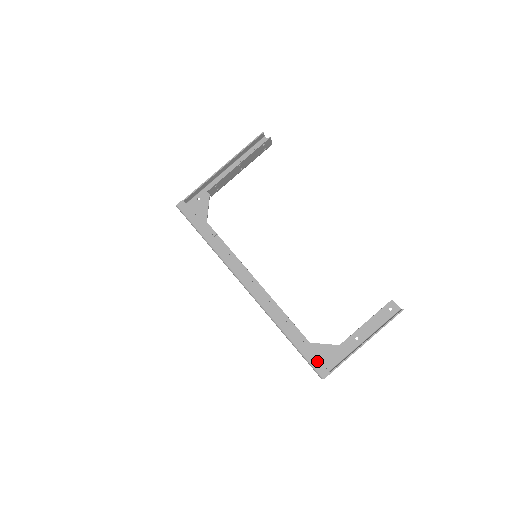
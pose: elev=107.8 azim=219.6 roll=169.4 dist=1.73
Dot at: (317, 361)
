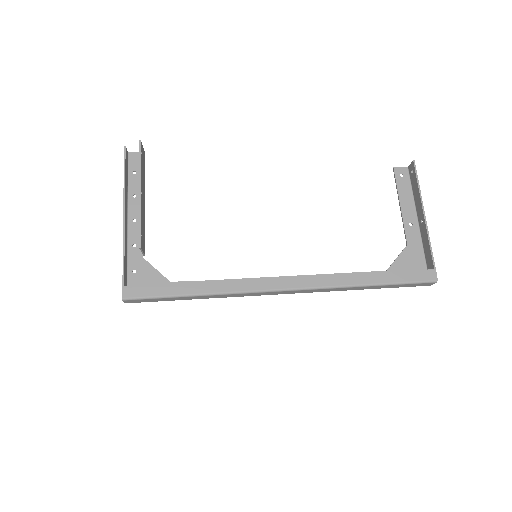
Dot at: (416, 273)
